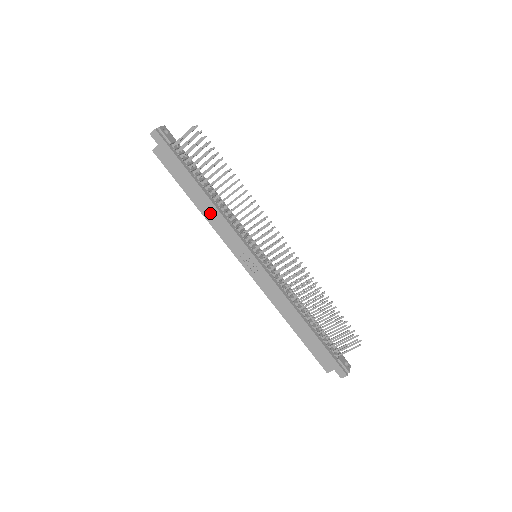
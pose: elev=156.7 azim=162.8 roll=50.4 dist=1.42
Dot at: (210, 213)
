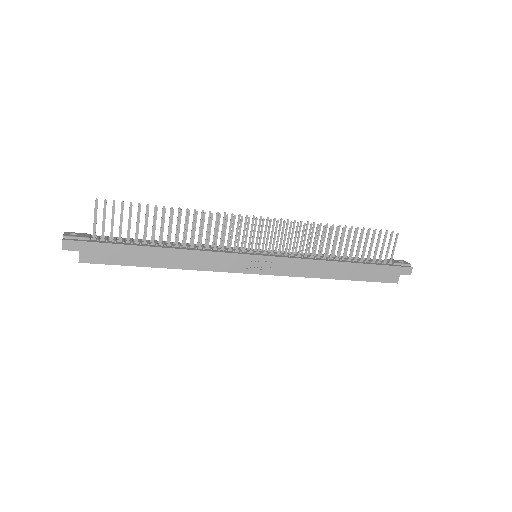
Dot at: (186, 260)
